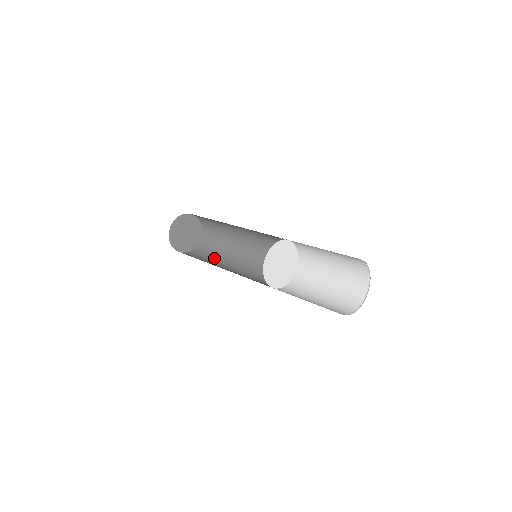
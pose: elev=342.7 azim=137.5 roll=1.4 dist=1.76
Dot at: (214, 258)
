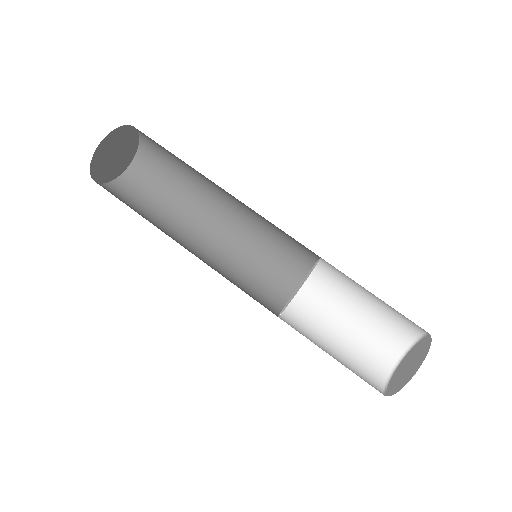
Dot at: (176, 196)
